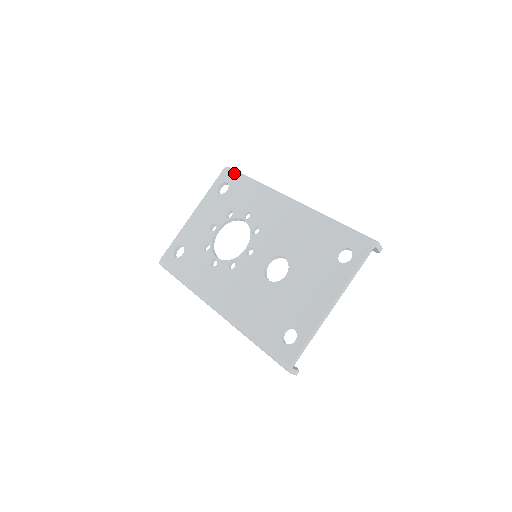
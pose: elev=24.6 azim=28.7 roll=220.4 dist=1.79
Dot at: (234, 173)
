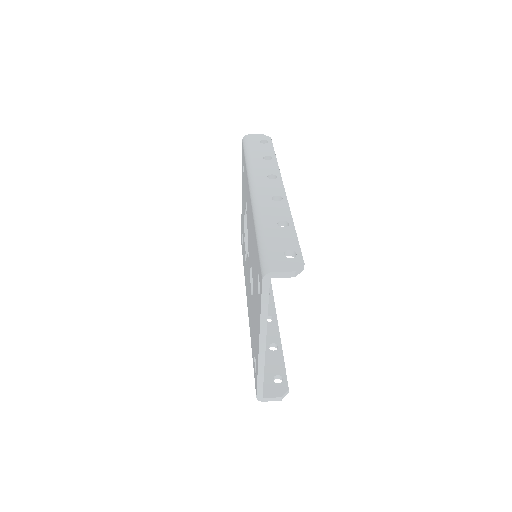
Dot at: (243, 147)
